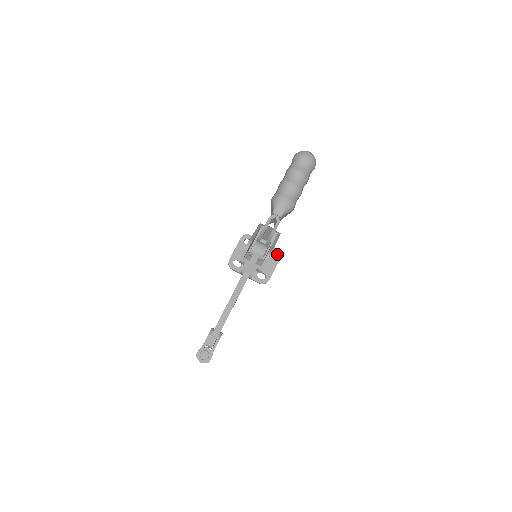
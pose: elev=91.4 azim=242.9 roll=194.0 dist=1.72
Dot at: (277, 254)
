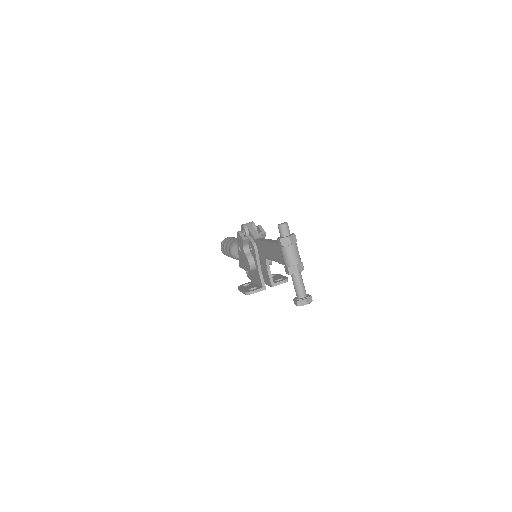
Dot at: (274, 275)
